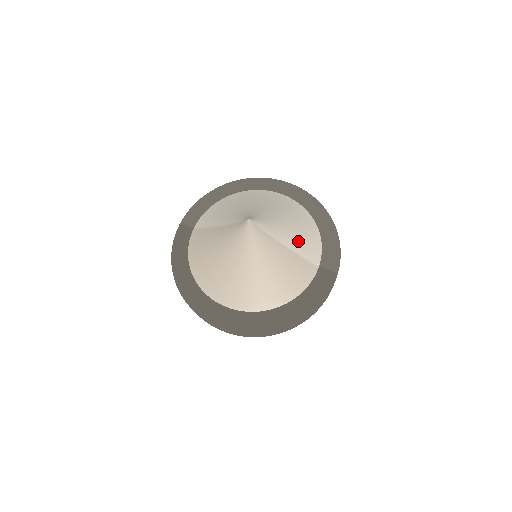
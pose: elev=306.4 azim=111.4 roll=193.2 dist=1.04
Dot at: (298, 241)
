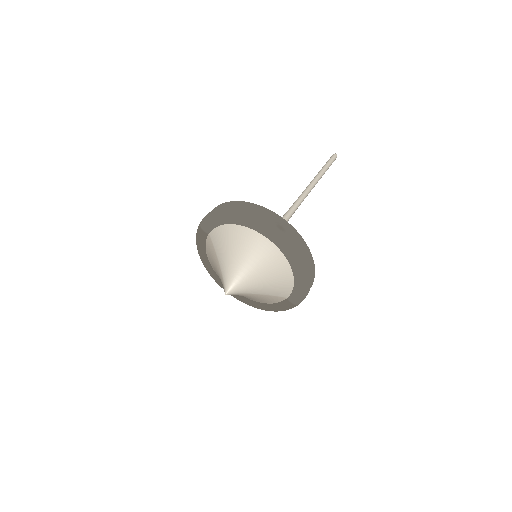
Dot at: (271, 290)
